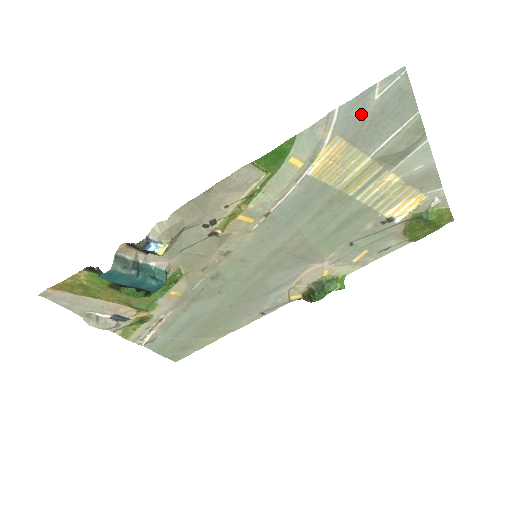
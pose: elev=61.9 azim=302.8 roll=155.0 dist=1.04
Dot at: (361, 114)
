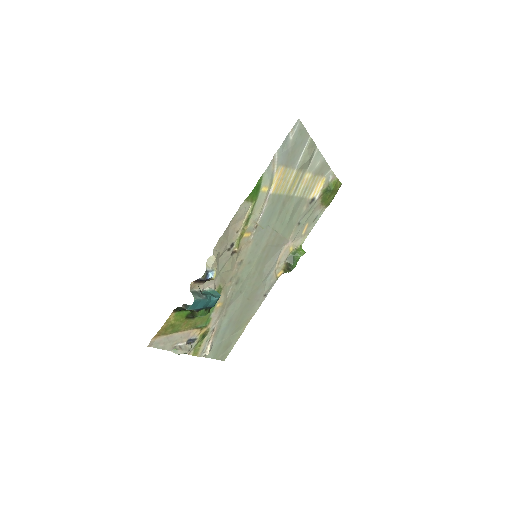
Dot at: (287, 150)
